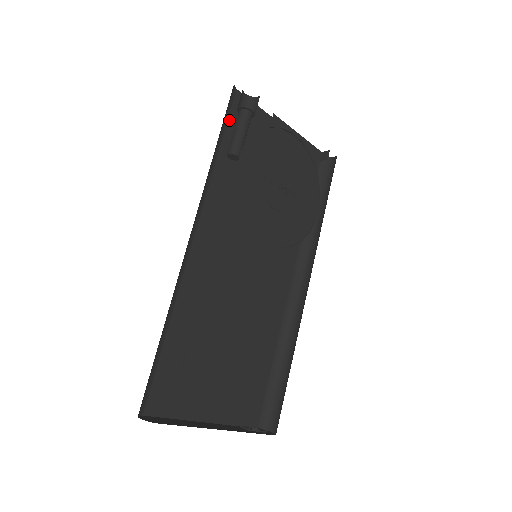
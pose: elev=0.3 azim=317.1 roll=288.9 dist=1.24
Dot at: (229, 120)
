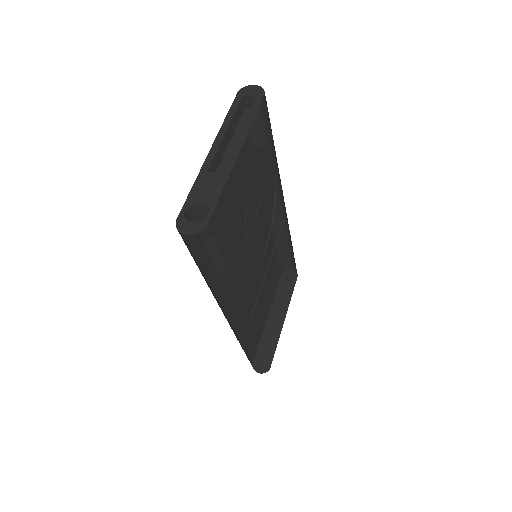
Dot at: (190, 245)
